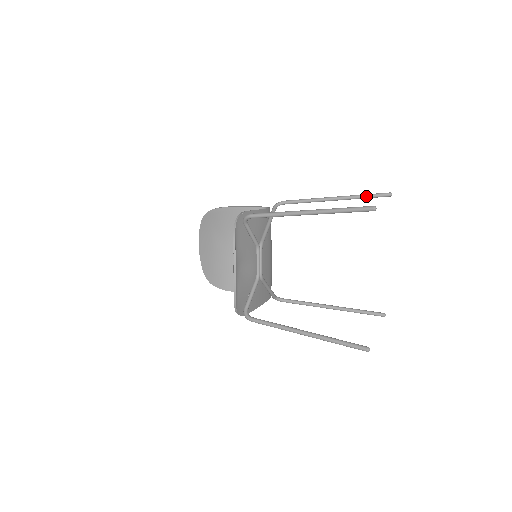
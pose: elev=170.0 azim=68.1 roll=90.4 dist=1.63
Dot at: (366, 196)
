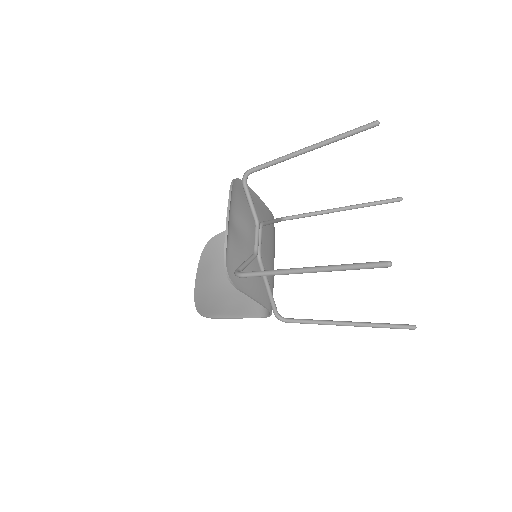
Dot at: (375, 202)
